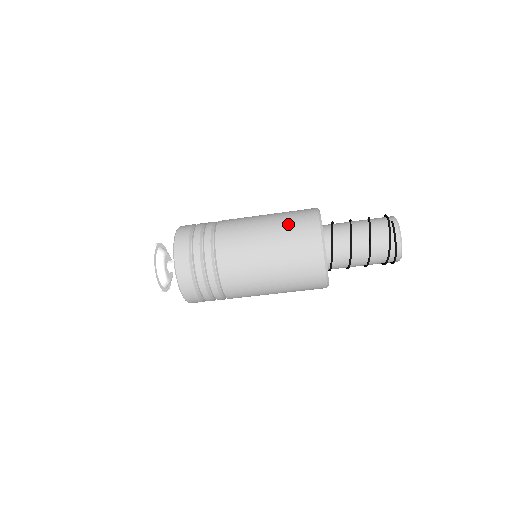
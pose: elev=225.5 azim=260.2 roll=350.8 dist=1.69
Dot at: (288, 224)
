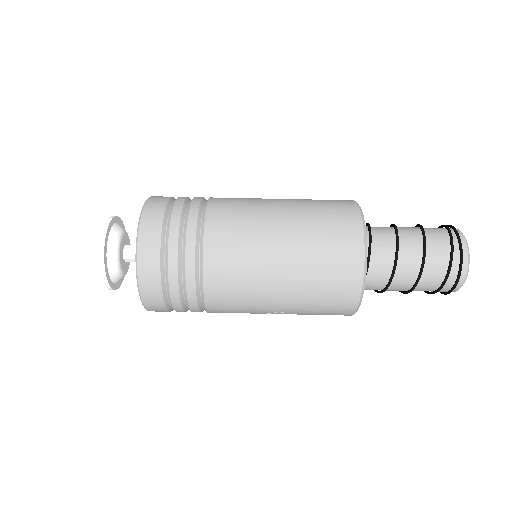
Dot at: (311, 199)
